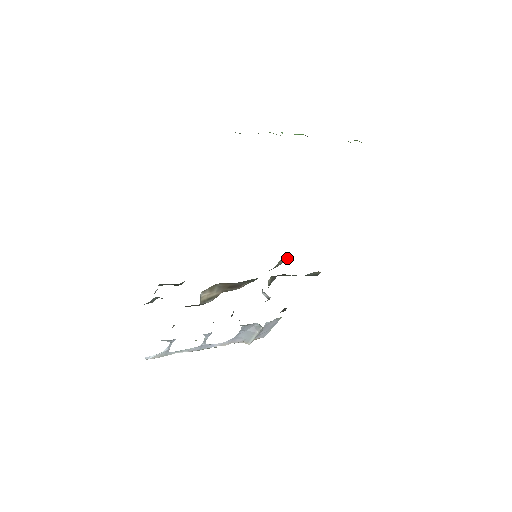
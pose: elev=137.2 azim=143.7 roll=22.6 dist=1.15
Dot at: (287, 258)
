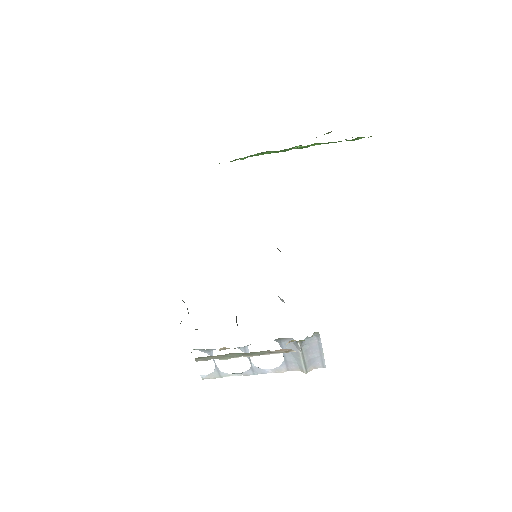
Dot at: occluded
